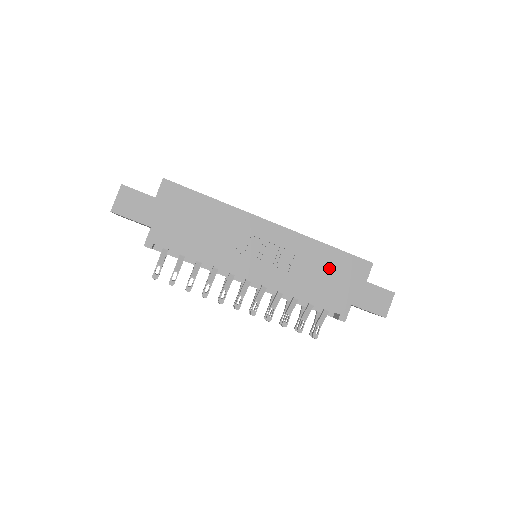
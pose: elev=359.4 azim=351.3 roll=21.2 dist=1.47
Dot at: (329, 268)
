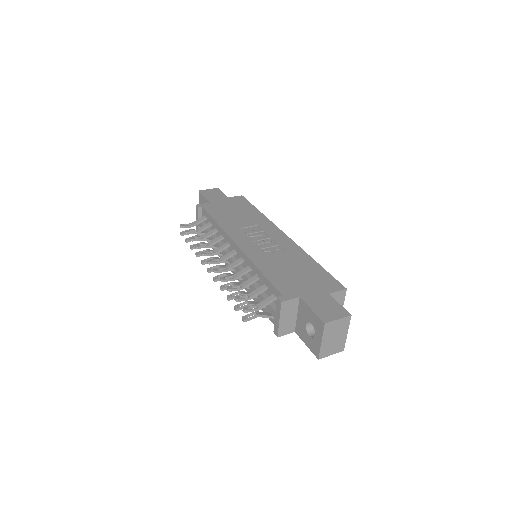
Dot at: (303, 270)
